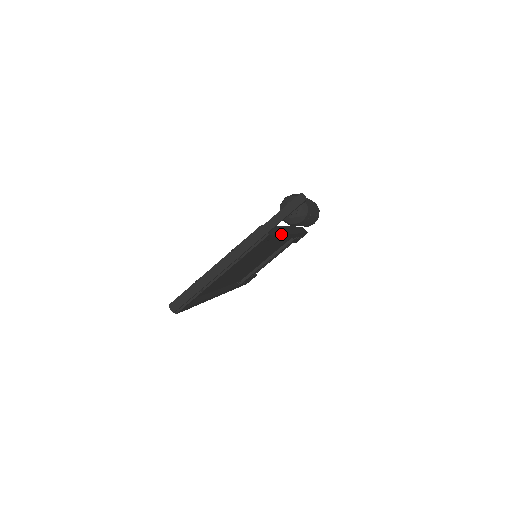
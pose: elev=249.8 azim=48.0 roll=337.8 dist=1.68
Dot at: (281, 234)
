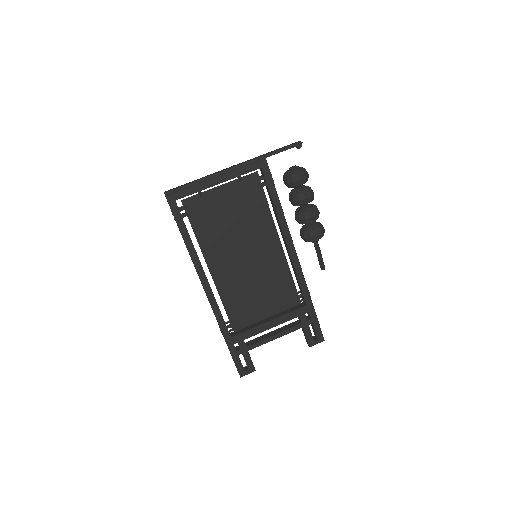
Dot at: occluded
